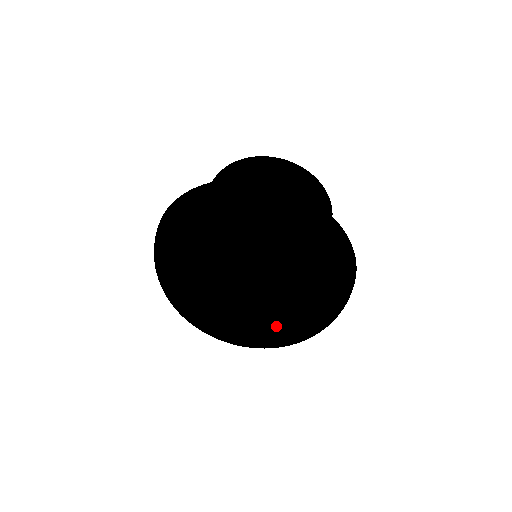
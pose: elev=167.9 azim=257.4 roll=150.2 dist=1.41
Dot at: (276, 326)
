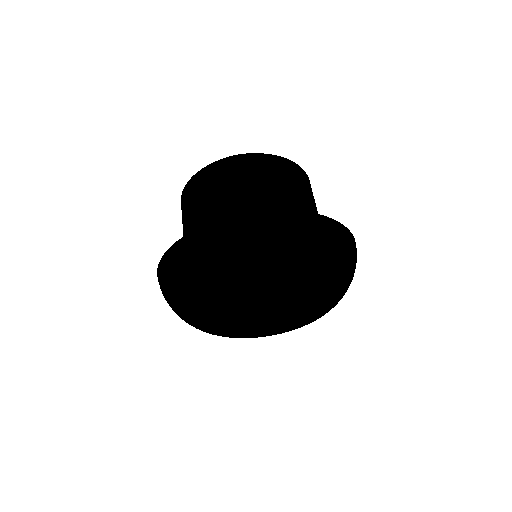
Dot at: (290, 326)
